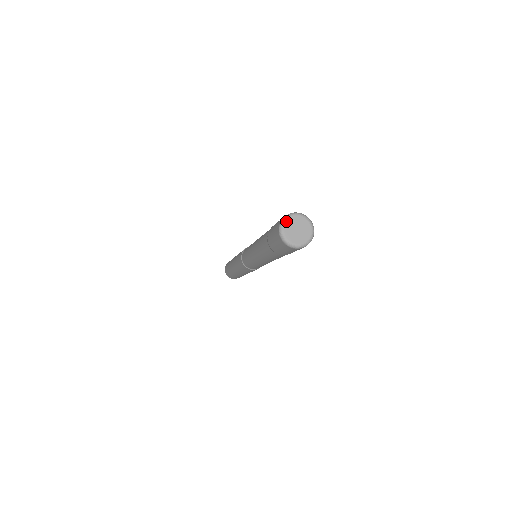
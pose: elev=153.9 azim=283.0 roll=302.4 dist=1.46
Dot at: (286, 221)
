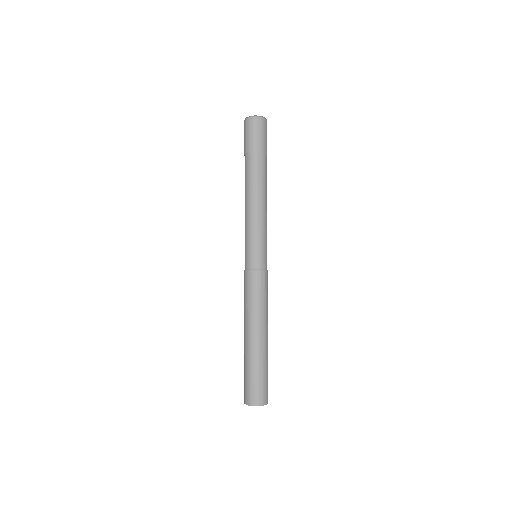
Dot at: occluded
